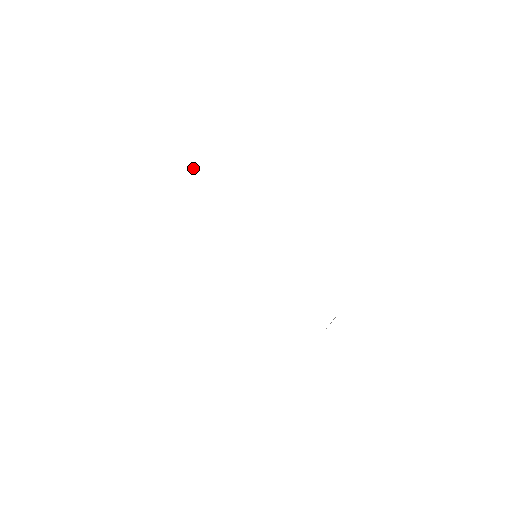
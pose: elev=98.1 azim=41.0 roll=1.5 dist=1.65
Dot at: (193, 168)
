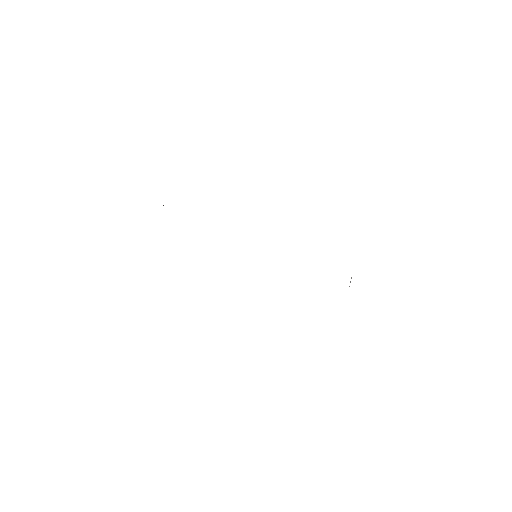
Dot at: occluded
